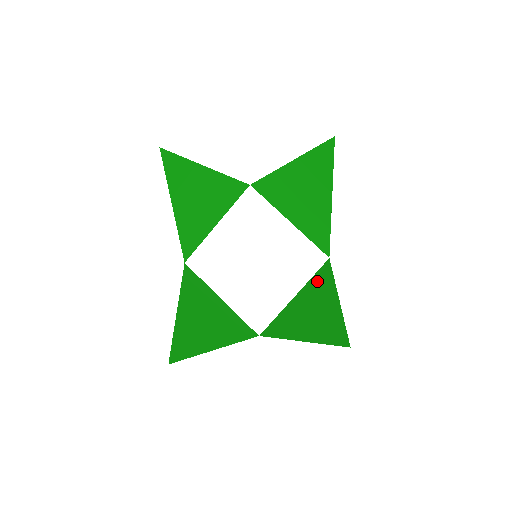
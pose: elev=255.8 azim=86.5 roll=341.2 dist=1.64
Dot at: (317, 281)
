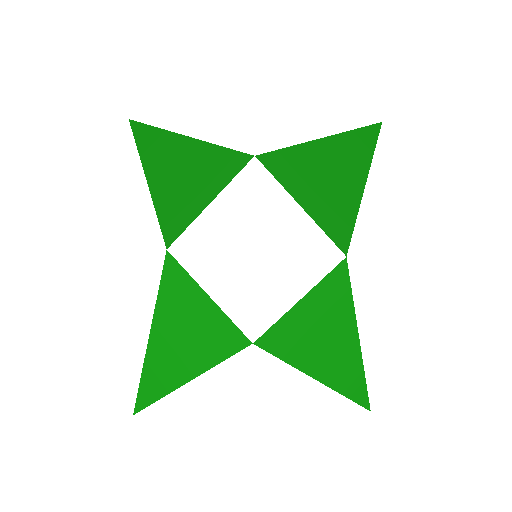
Dot at: (329, 287)
